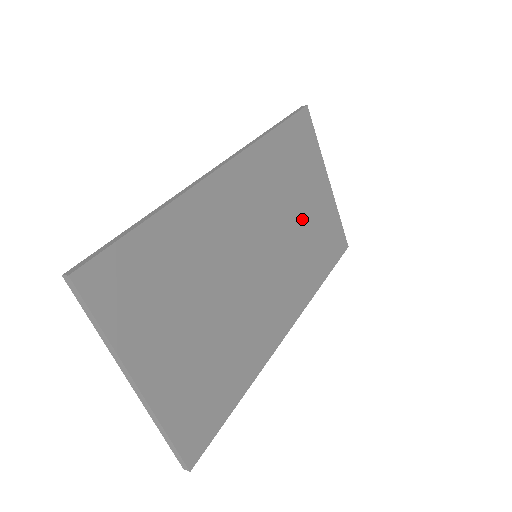
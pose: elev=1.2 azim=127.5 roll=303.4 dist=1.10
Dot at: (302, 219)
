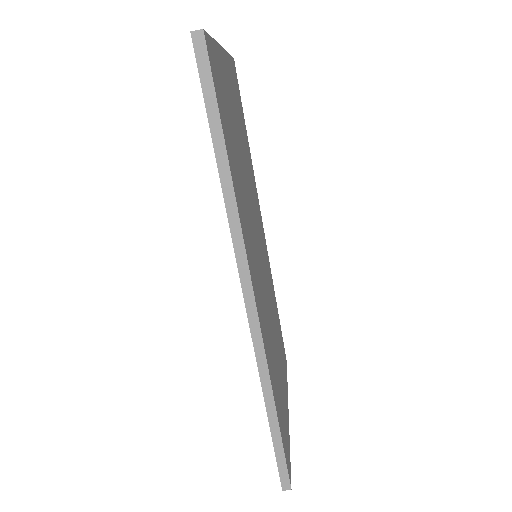
Dot at: (276, 347)
